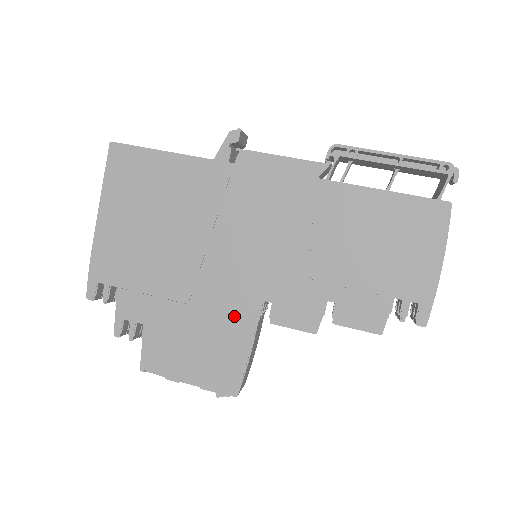
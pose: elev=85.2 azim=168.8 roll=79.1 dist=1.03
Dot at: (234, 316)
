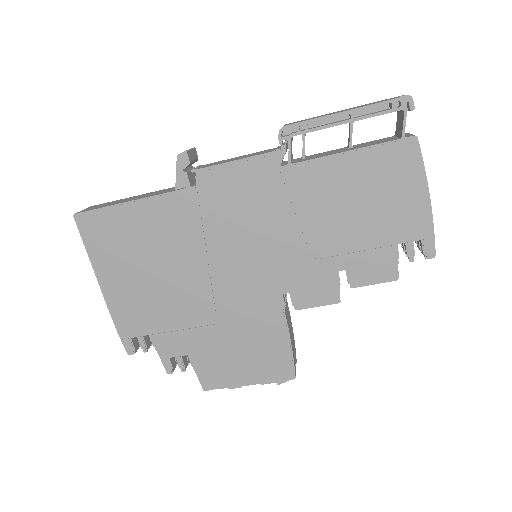
Dot at: (262, 317)
